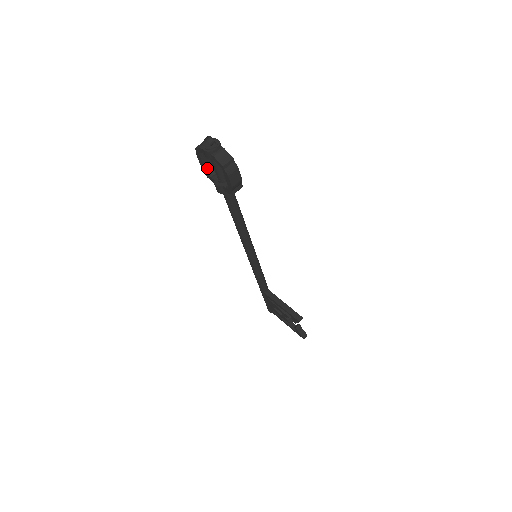
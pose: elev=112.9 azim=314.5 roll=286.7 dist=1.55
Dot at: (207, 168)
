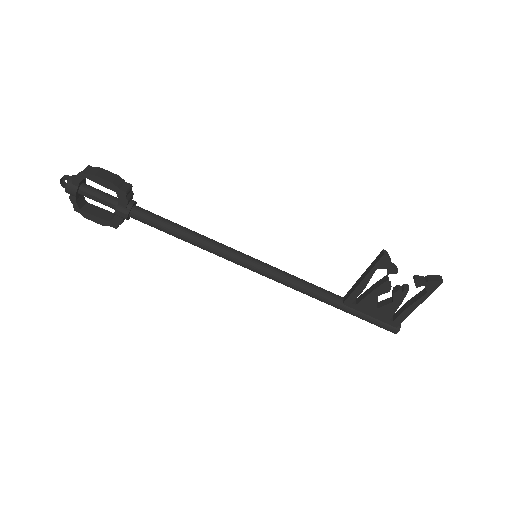
Dot at: (104, 218)
